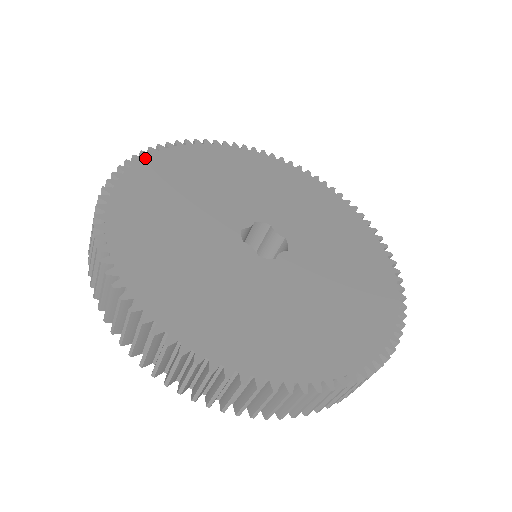
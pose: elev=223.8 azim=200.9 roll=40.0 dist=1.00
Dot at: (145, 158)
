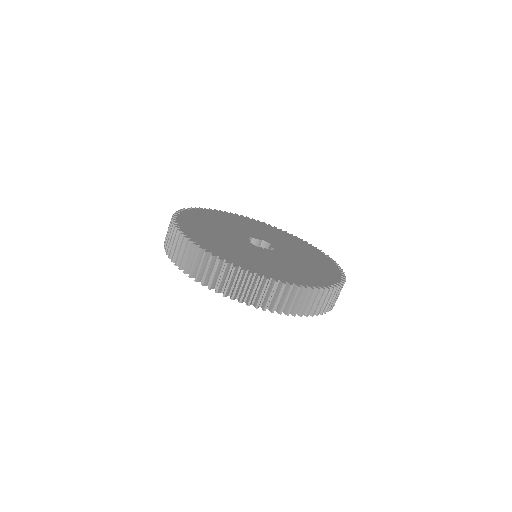
Dot at: (182, 229)
